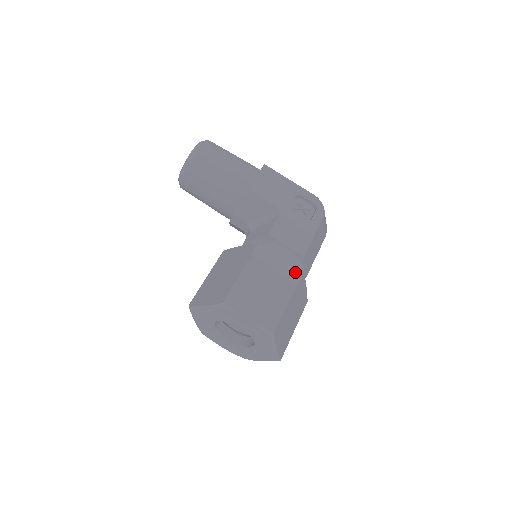
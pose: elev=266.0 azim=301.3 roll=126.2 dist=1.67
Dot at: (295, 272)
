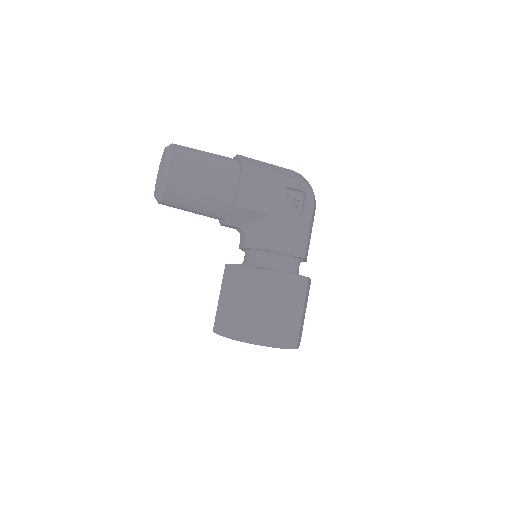
Dot at: (302, 283)
